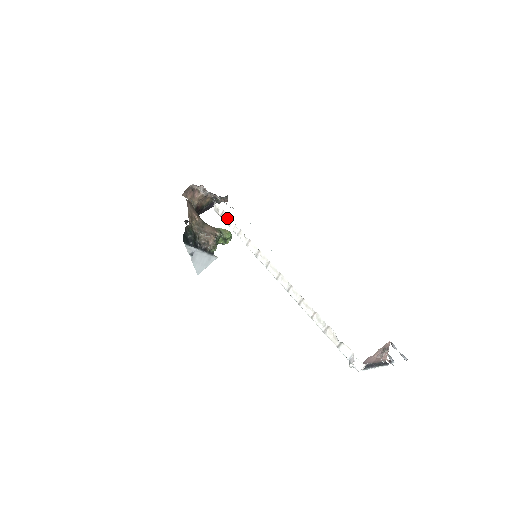
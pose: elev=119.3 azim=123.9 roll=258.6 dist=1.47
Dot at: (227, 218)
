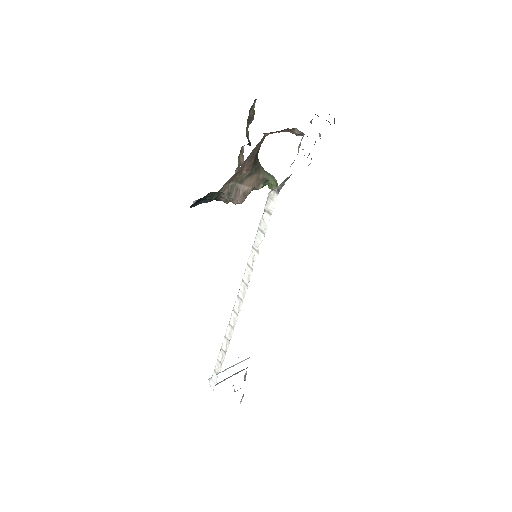
Dot at: (264, 225)
